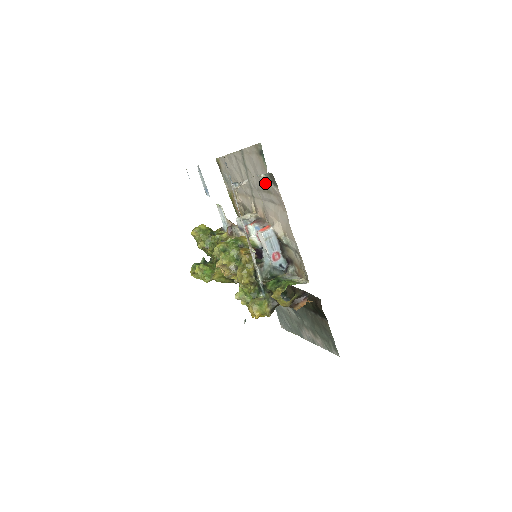
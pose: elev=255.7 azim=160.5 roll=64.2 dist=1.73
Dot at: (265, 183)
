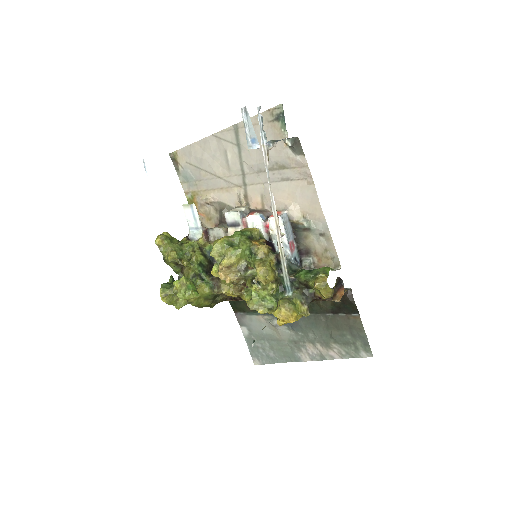
Dot at: (277, 157)
